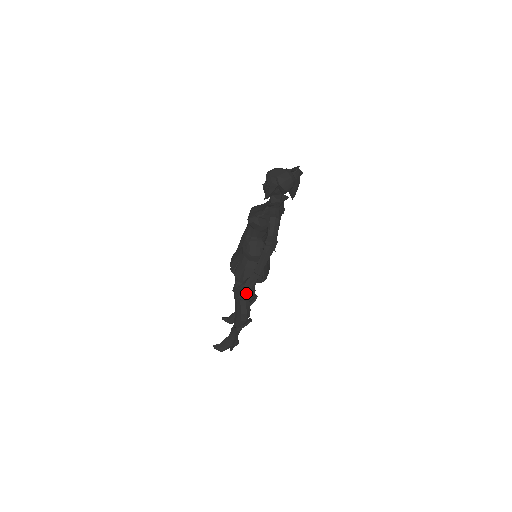
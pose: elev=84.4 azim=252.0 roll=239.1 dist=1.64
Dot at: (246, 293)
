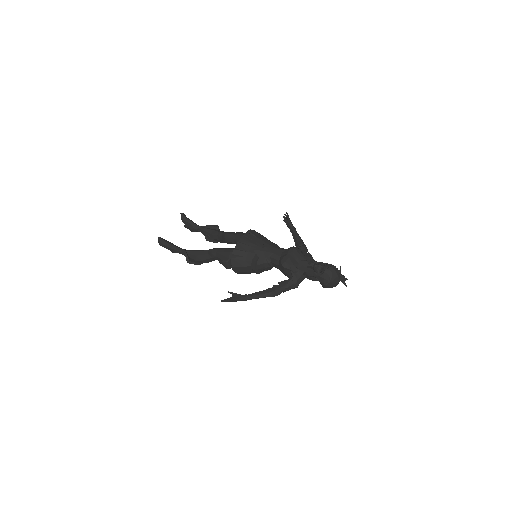
Dot at: occluded
